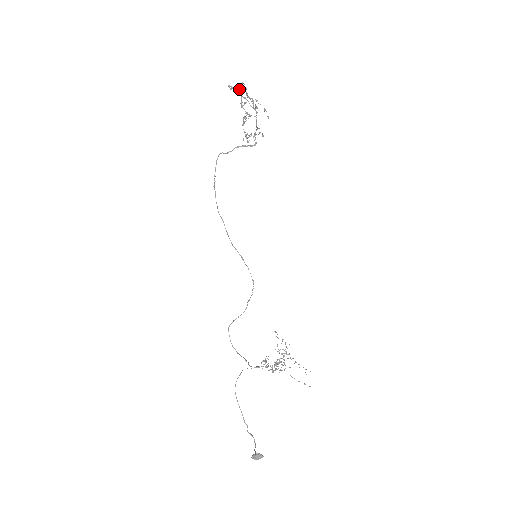
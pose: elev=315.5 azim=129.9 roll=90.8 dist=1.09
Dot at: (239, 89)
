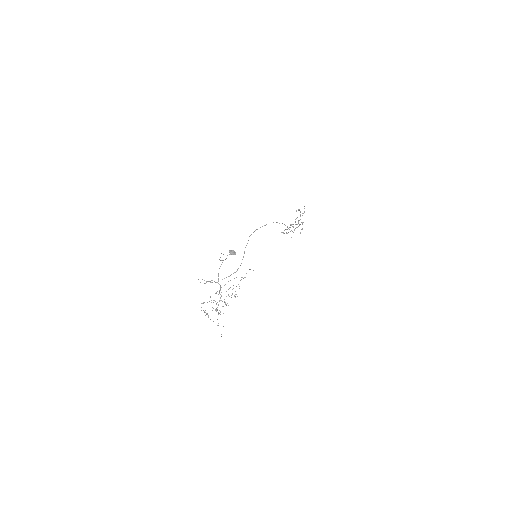
Dot at: occluded
